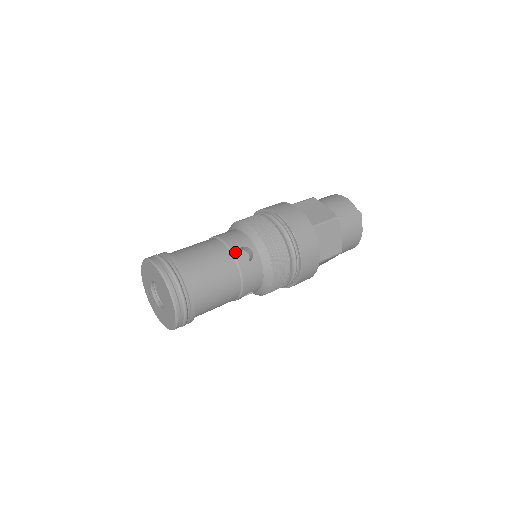
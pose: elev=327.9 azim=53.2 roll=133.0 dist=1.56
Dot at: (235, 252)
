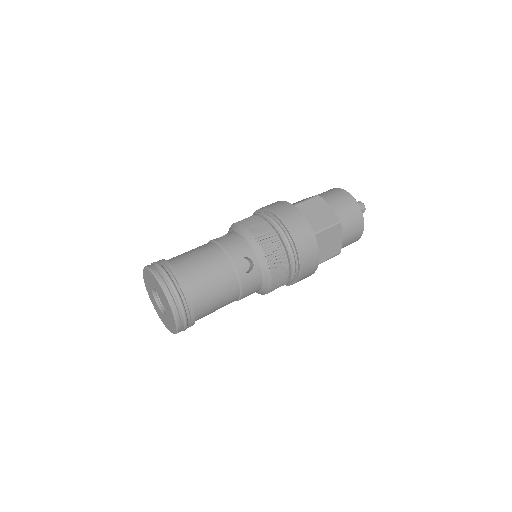
Dot at: (236, 263)
